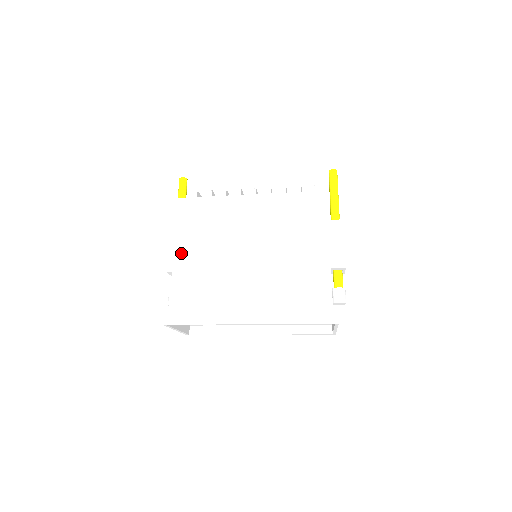
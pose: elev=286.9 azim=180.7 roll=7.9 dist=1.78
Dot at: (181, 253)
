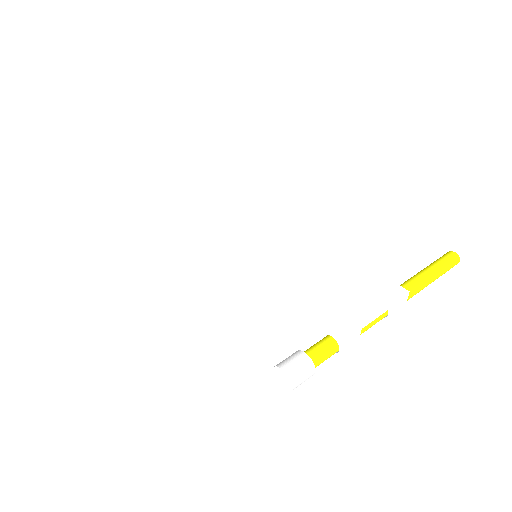
Dot at: (183, 162)
